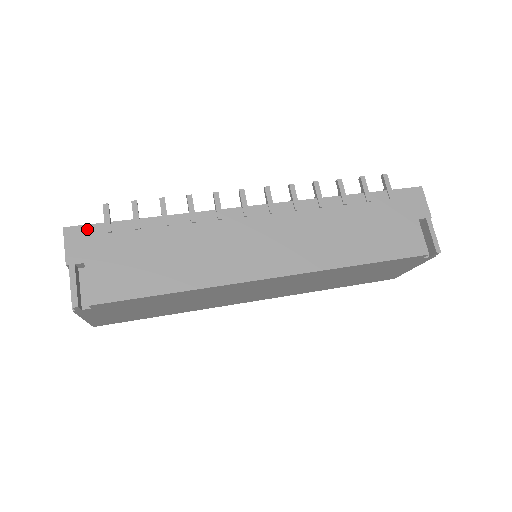
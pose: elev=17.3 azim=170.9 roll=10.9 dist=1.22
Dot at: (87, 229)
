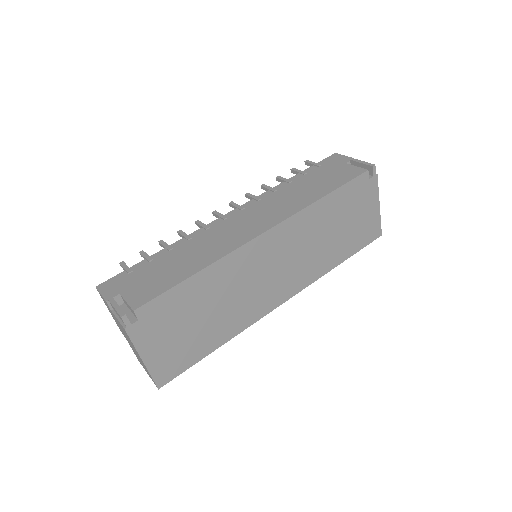
Dot at: (114, 279)
